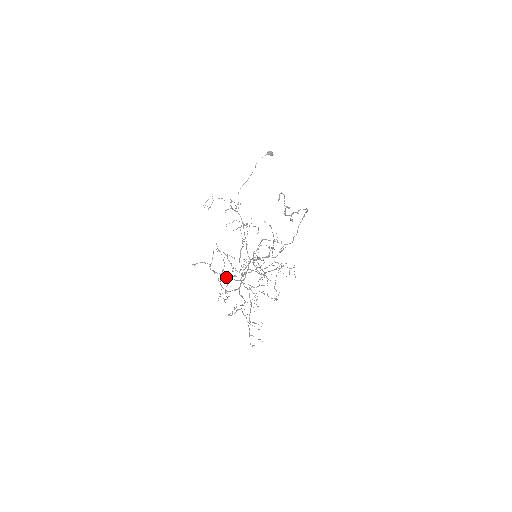
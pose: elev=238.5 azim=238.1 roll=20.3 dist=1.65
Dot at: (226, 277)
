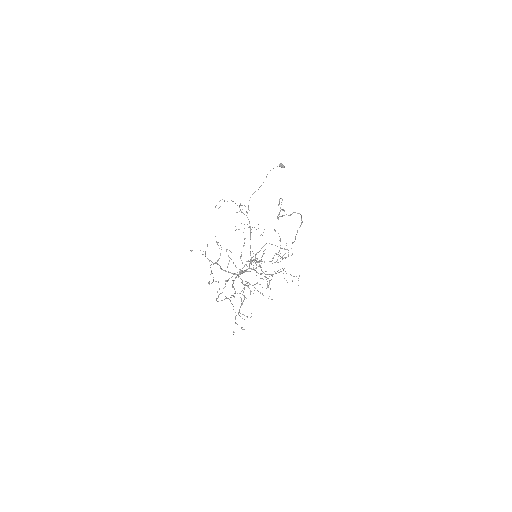
Dot at: (221, 268)
